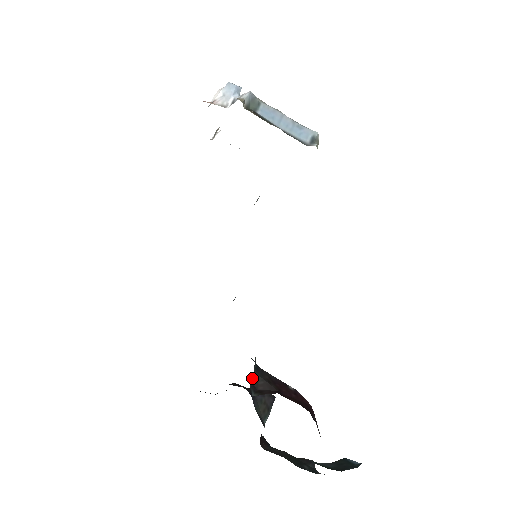
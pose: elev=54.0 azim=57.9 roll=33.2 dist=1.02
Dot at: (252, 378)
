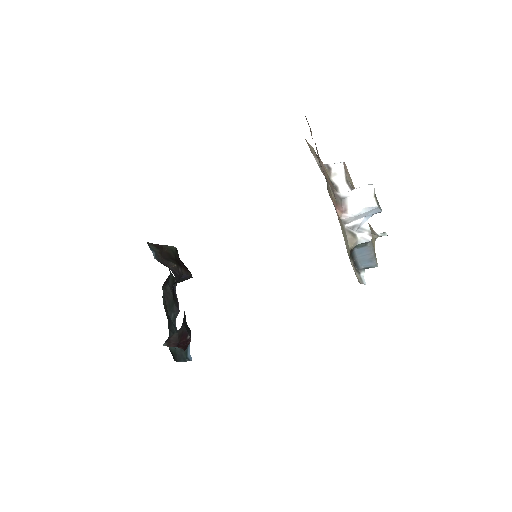
Dot at: (172, 335)
